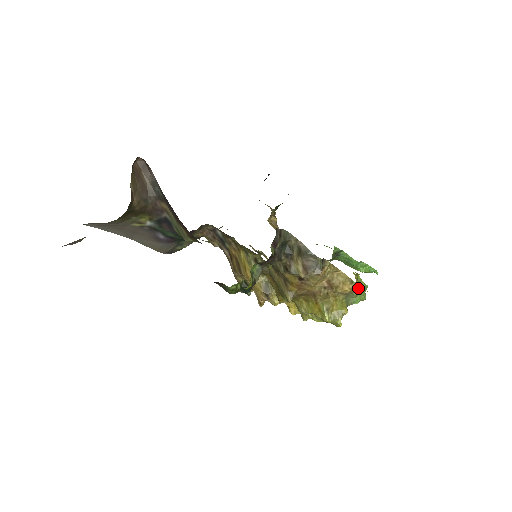
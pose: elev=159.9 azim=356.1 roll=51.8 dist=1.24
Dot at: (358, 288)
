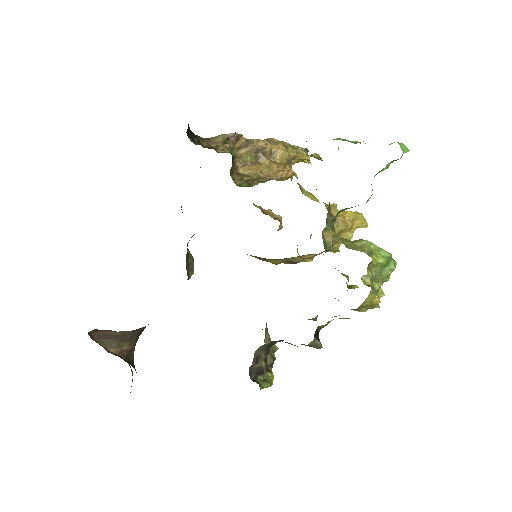
Dot at: occluded
